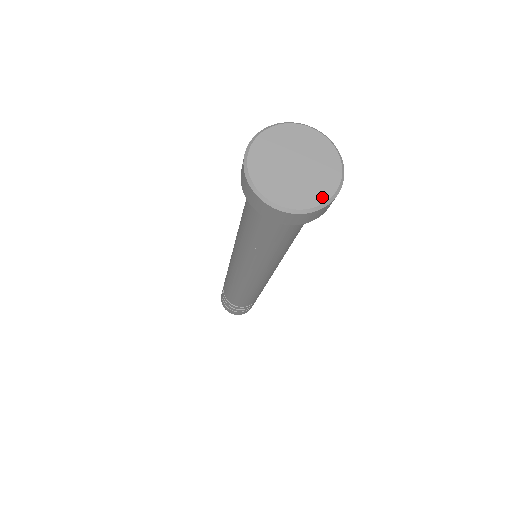
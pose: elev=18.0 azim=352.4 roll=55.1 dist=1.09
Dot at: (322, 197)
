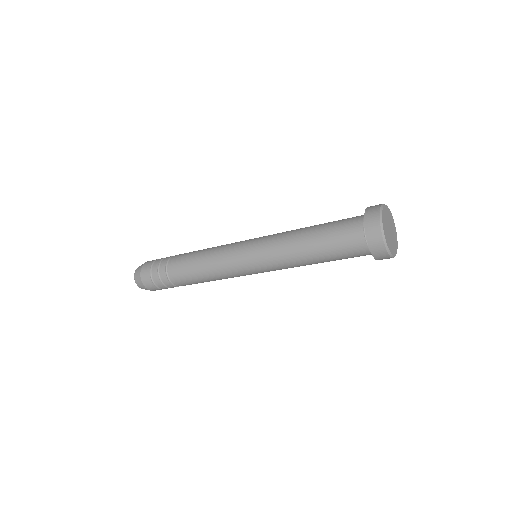
Dot at: (395, 252)
